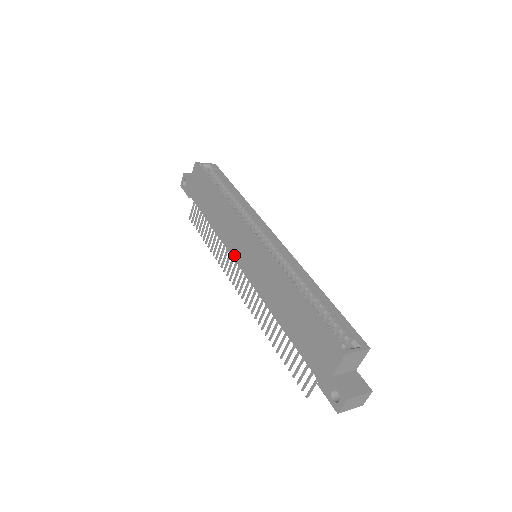
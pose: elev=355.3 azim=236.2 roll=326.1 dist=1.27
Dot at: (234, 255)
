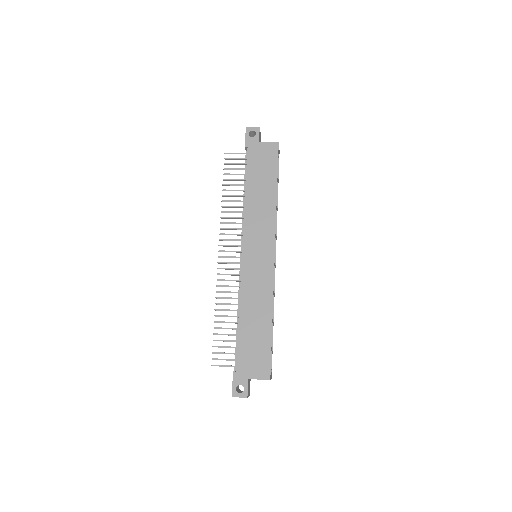
Dot at: (246, 240)
